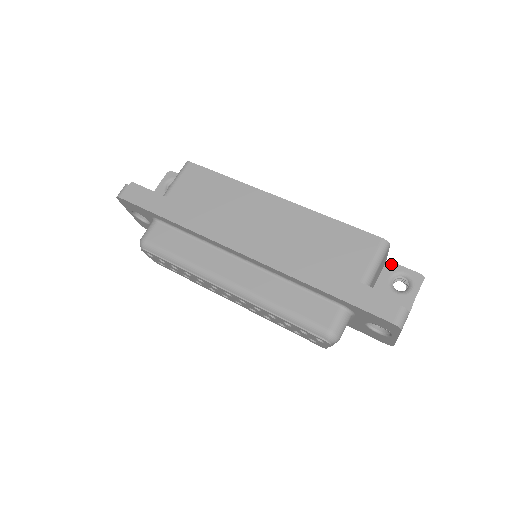
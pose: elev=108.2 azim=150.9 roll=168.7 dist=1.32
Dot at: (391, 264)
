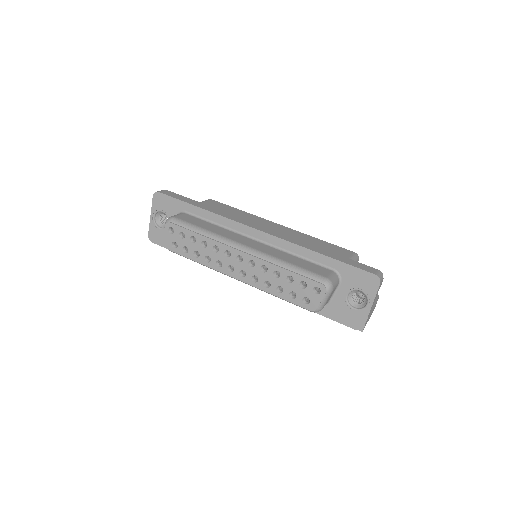
Dot at: occluded
